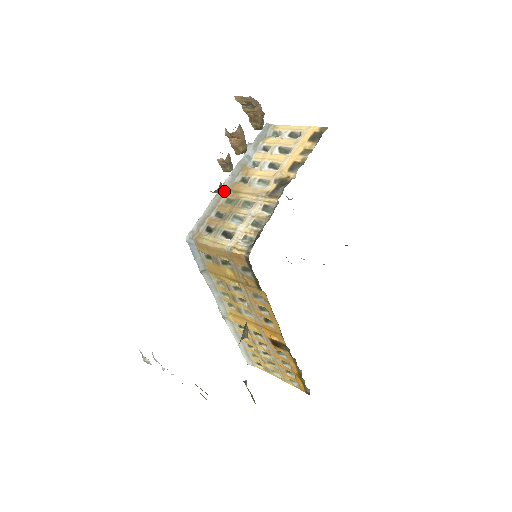
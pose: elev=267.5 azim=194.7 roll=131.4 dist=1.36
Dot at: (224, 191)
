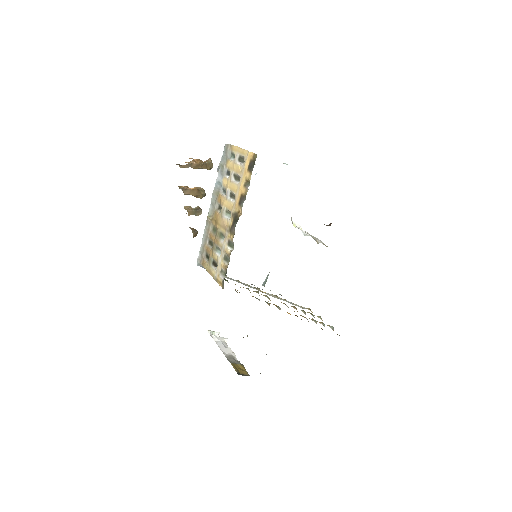
Dot at: (210, 220)
